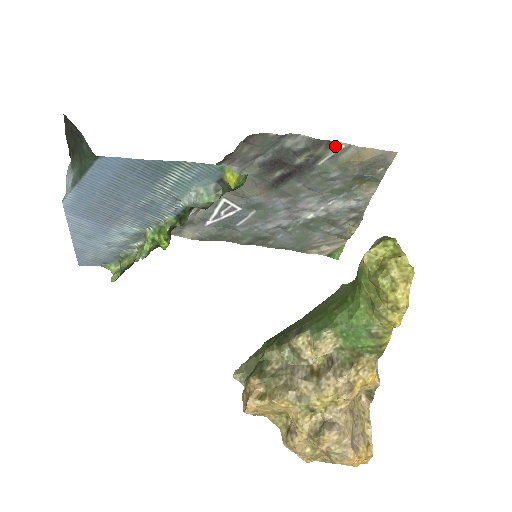
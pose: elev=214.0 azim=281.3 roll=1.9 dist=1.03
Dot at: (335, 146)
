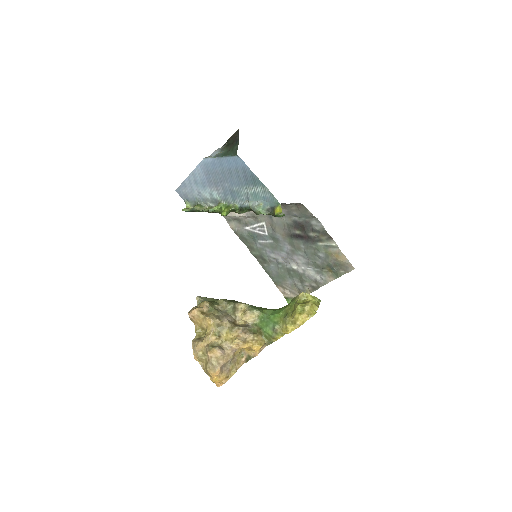
Dot at: (331, 241)
